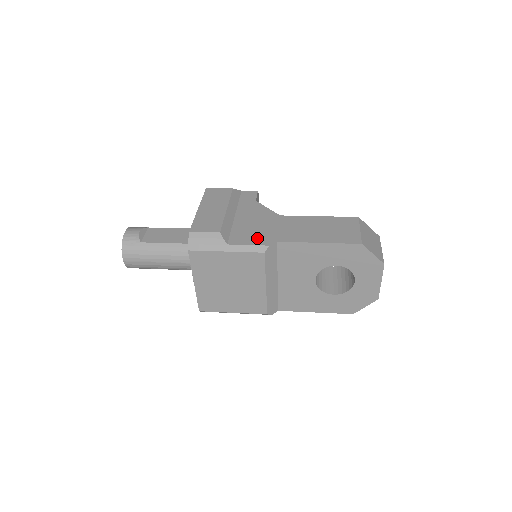
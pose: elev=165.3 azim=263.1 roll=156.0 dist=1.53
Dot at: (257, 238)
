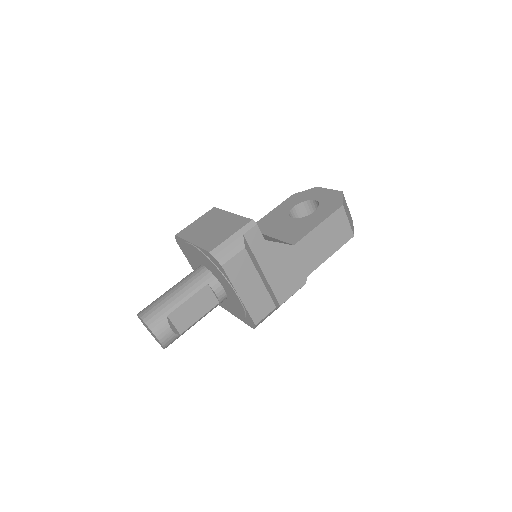
Dot at: (294, 284)
